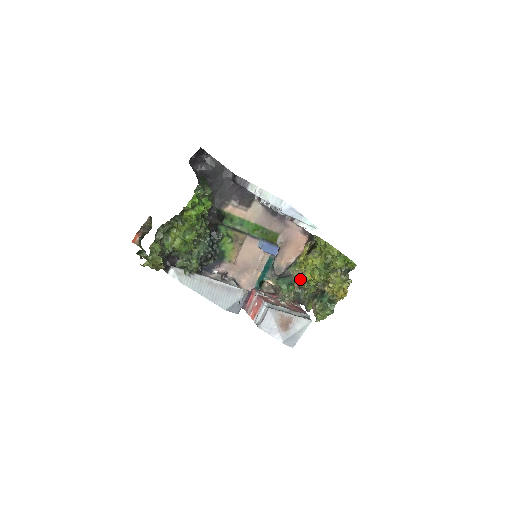
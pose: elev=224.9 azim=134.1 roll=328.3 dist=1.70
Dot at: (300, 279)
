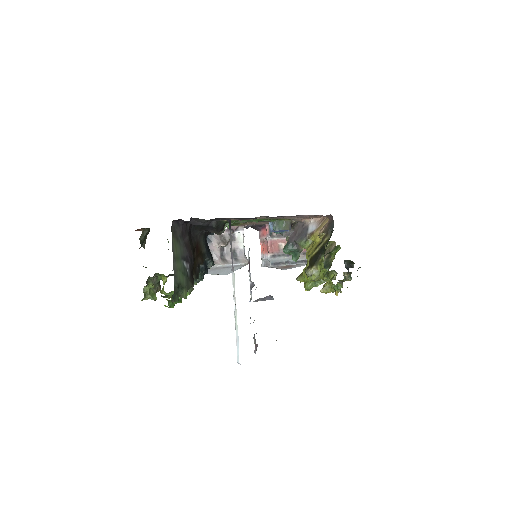
Dot at: occluded
